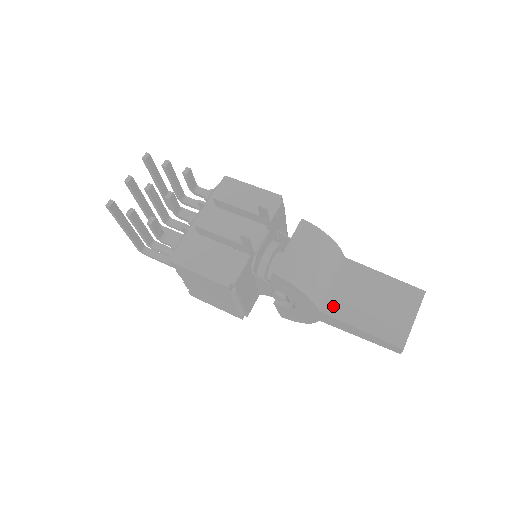
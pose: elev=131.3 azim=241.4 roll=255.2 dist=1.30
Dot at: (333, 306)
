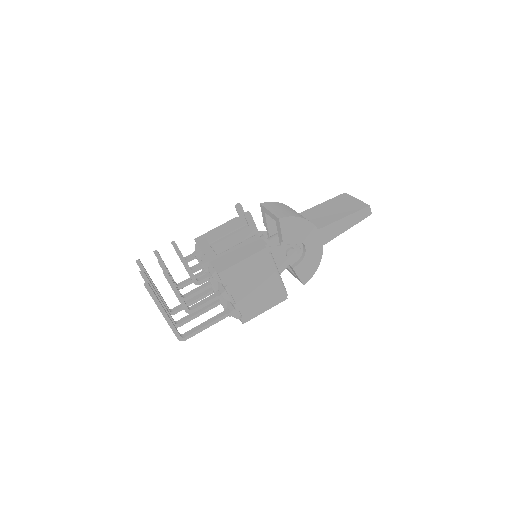
Dot at: (321, 224)
